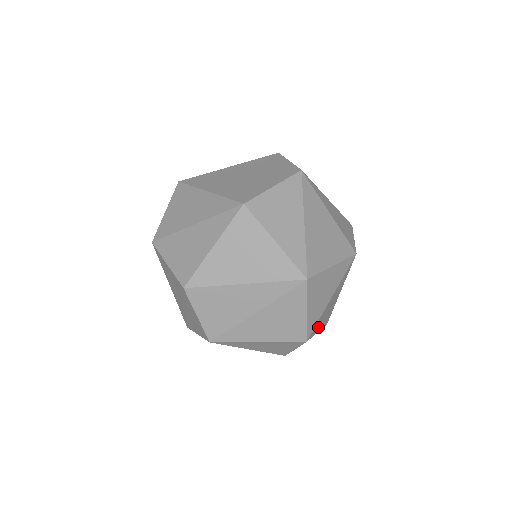
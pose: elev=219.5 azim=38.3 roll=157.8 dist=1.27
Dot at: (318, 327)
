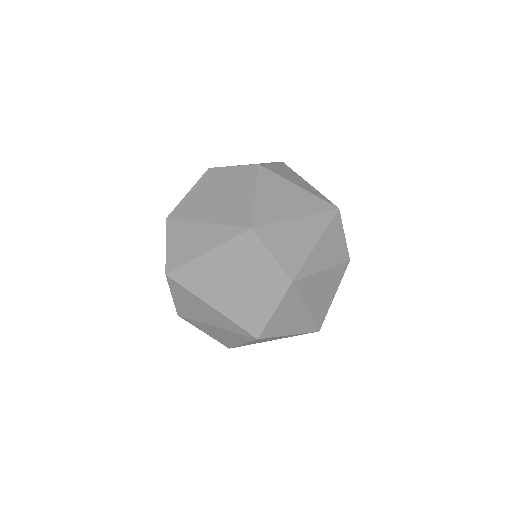
Dot at: occluded
